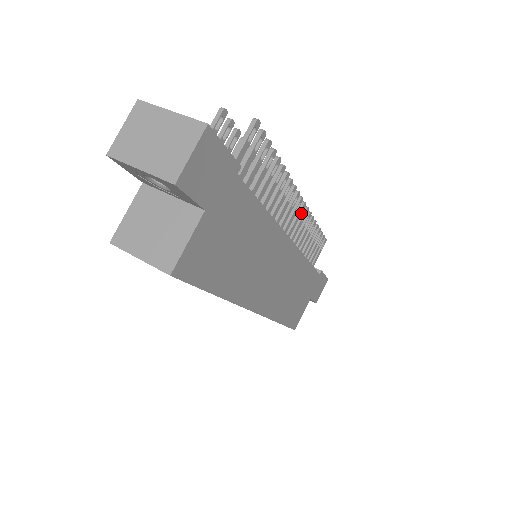
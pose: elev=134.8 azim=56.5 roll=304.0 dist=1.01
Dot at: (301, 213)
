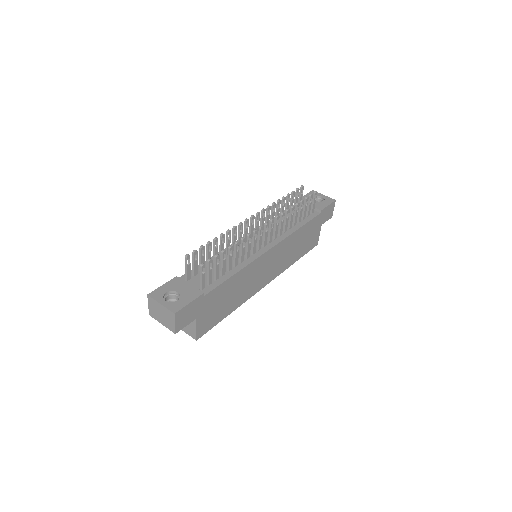
Dot at: (273, 225)
